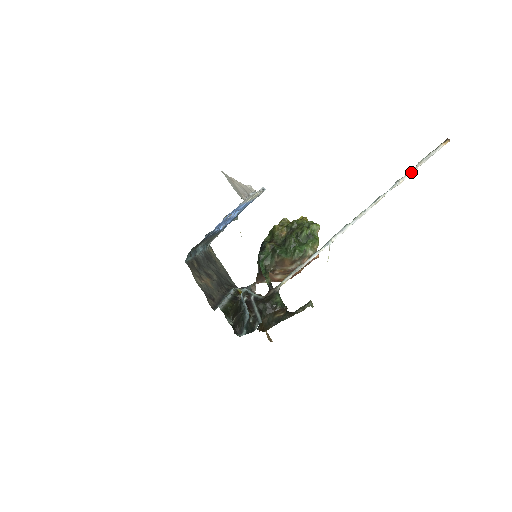
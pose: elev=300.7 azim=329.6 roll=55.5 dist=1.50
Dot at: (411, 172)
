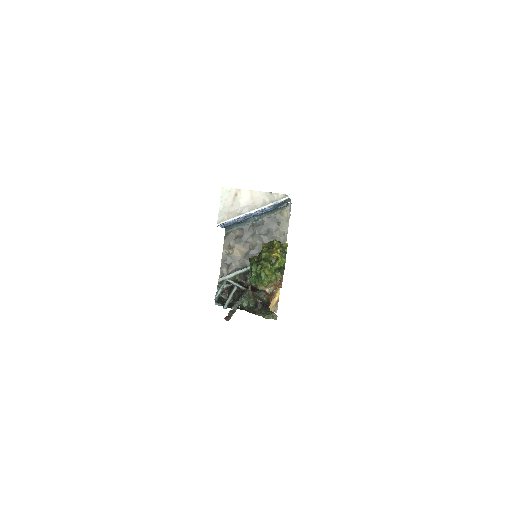
Dot at: occluded
